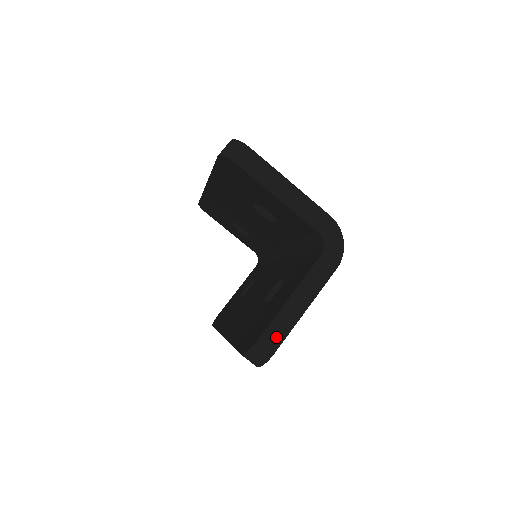
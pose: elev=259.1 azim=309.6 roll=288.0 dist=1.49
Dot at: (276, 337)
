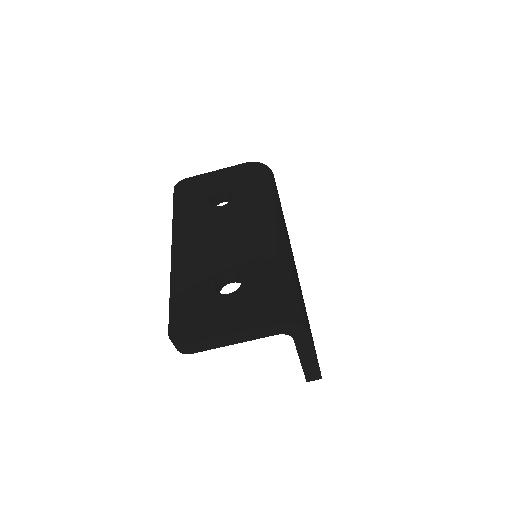
Dot at: (314, 374)
